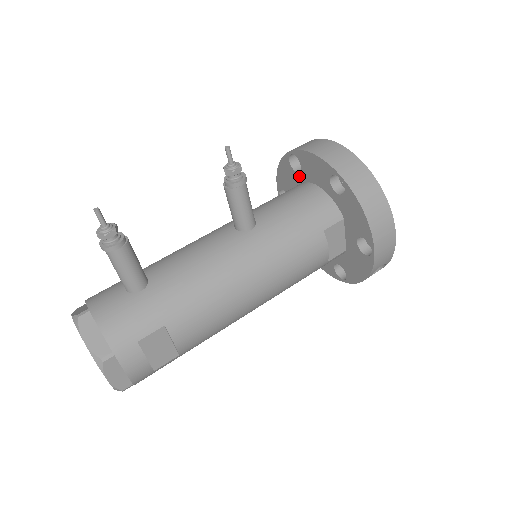
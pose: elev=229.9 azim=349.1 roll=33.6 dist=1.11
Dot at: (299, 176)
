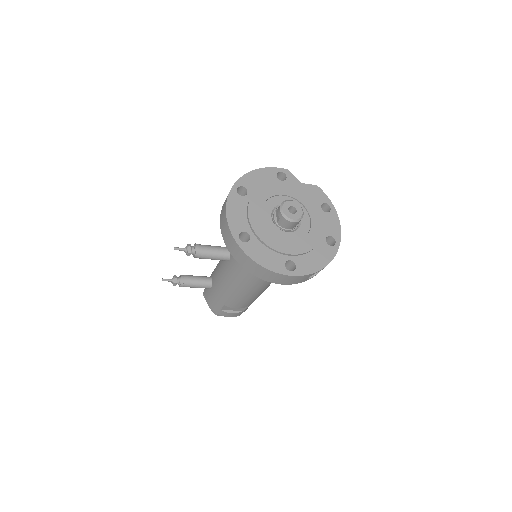
Dot at: occluded
